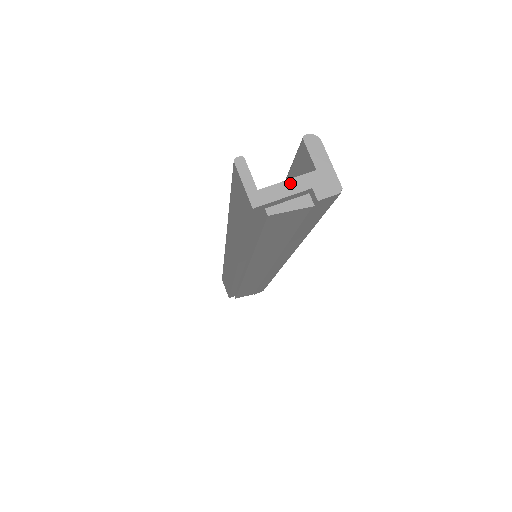
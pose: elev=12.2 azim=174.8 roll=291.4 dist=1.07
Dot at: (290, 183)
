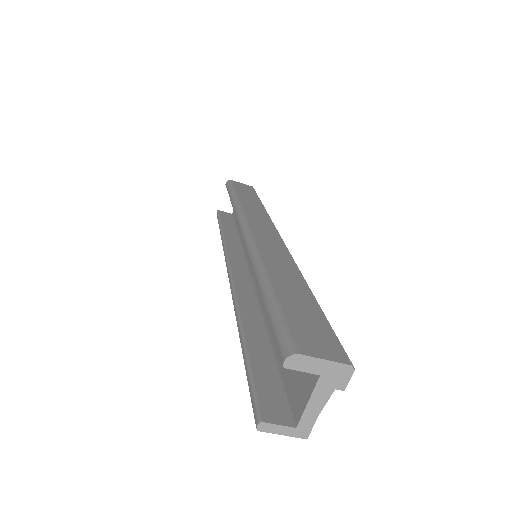
Dot at: (312, 402)
